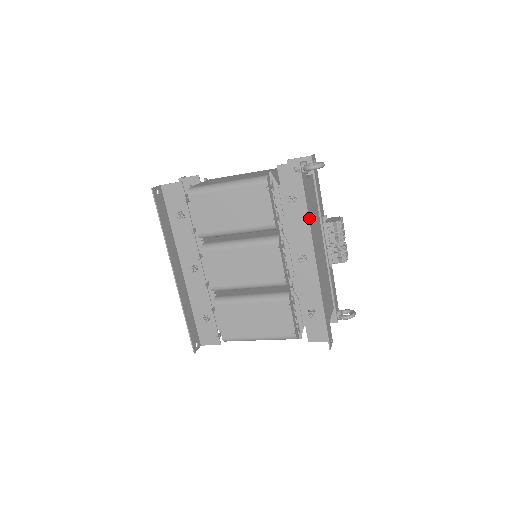
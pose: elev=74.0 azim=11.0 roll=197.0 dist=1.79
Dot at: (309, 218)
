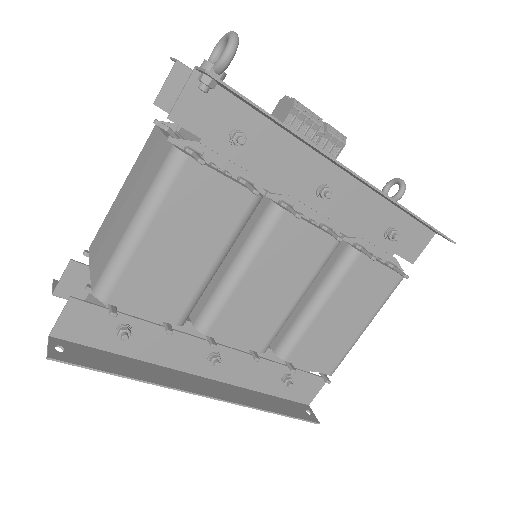
Dot at: (294, 132)
